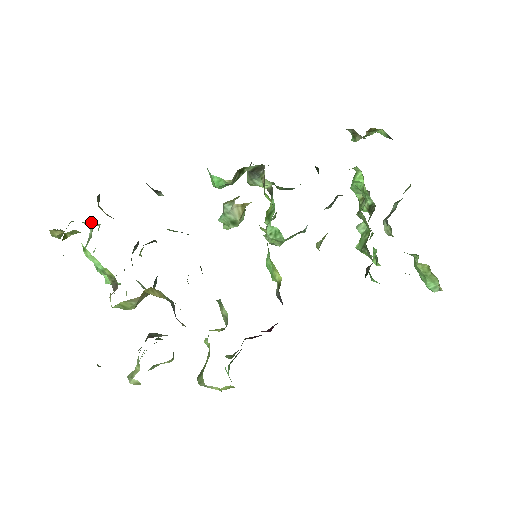
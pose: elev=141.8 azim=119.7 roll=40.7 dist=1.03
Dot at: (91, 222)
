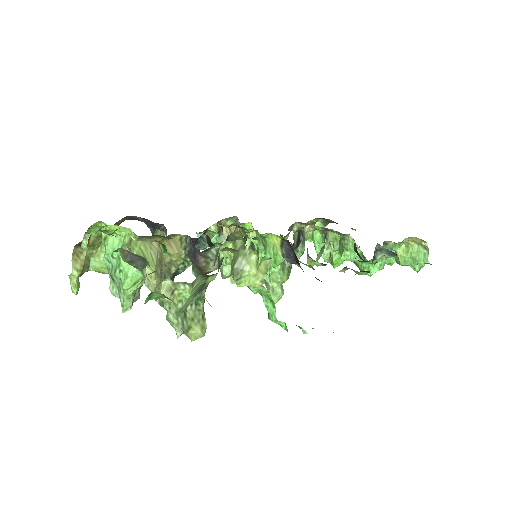
Dot at: occluded
